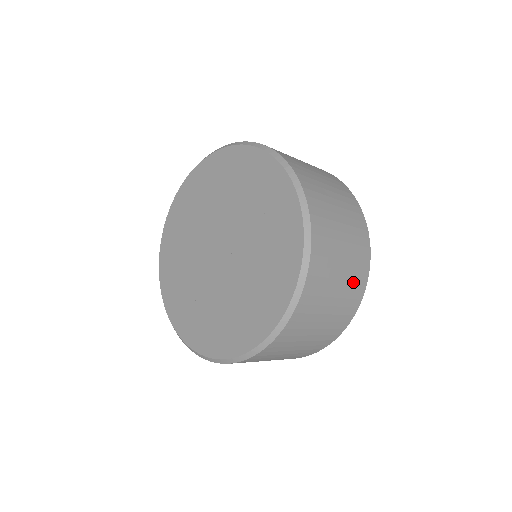
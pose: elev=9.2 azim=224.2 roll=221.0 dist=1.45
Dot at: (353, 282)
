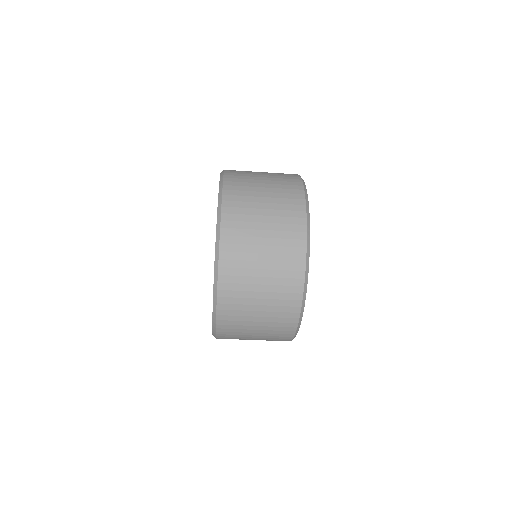
Dot at: (282, 179)
